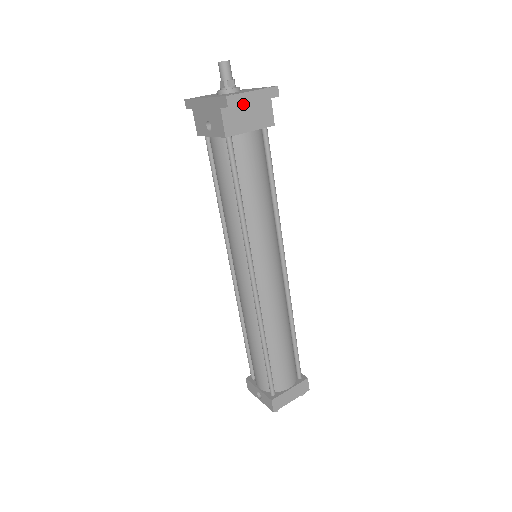
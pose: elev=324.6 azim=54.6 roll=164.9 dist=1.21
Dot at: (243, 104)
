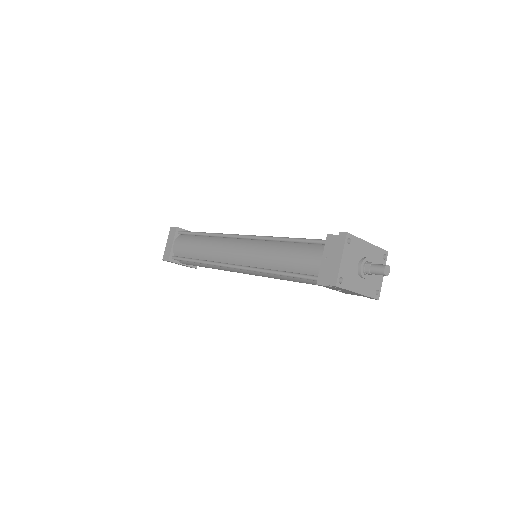
Dot at: occluded
